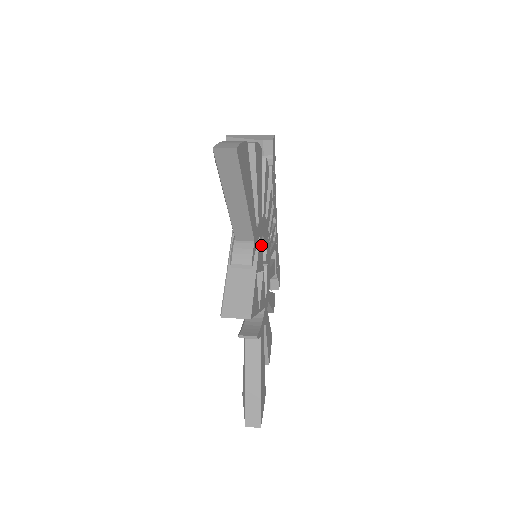
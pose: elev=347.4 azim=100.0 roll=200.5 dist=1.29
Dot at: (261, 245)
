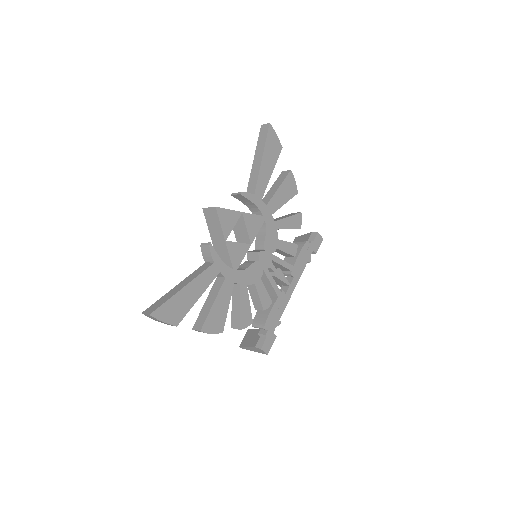
Dot at: (260, 224)
